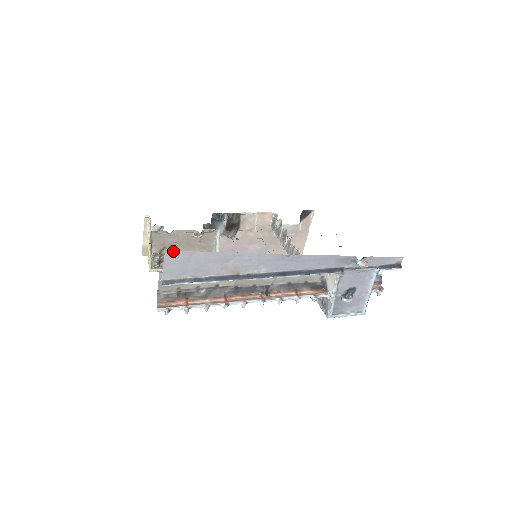
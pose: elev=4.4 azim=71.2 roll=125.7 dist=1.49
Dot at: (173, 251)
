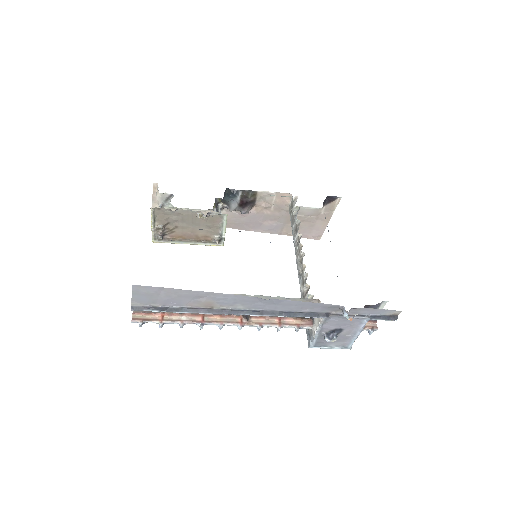
Dot at: occluded
